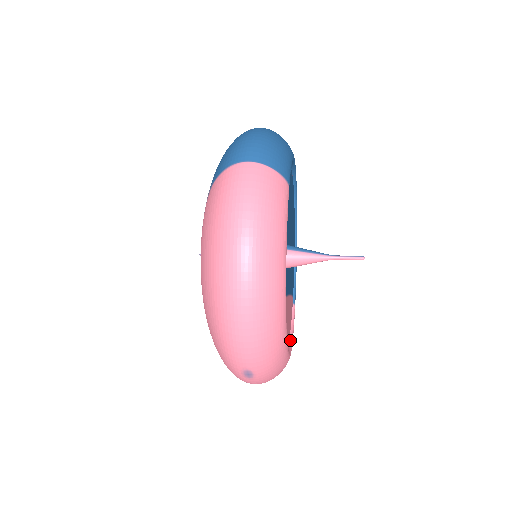
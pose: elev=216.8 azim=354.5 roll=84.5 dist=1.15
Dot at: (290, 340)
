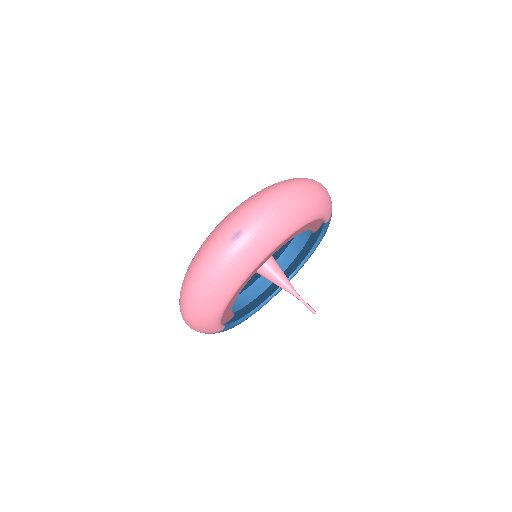
Dot at: (224, 311)
